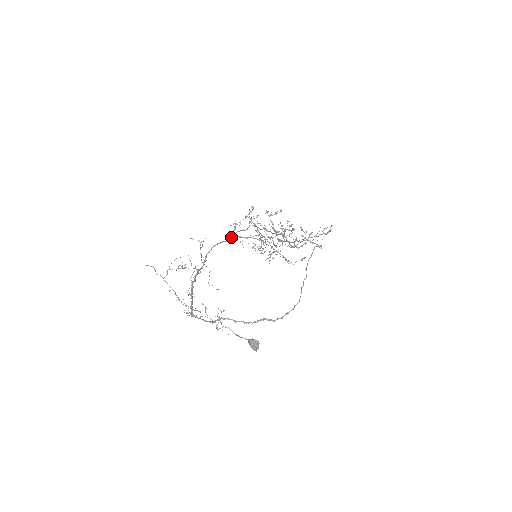
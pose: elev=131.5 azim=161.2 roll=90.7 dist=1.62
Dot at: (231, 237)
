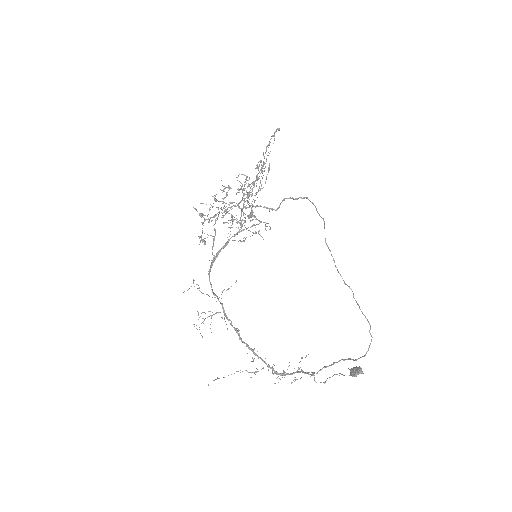
Dot at: occluded
